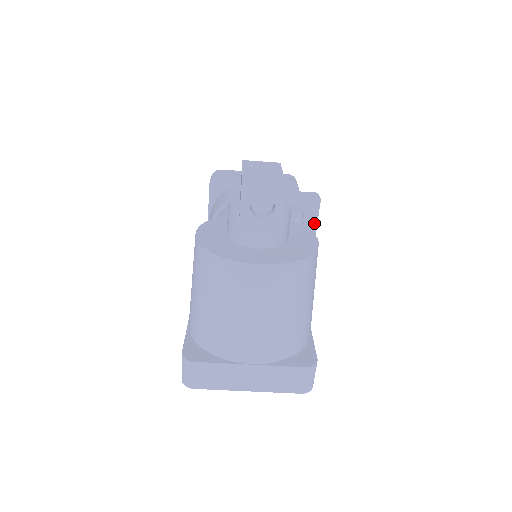
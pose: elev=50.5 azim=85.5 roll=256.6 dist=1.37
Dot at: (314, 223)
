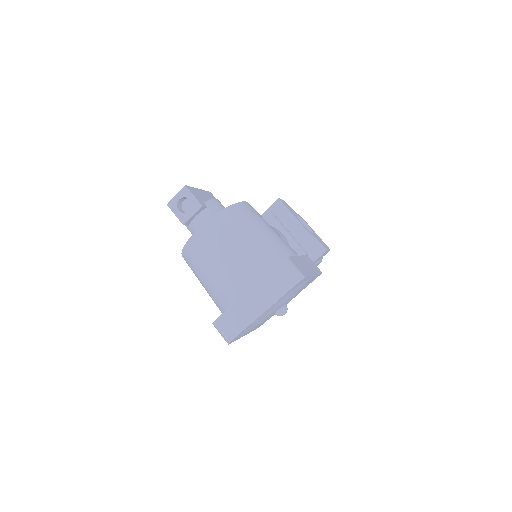
Dot at: (289, 214)
